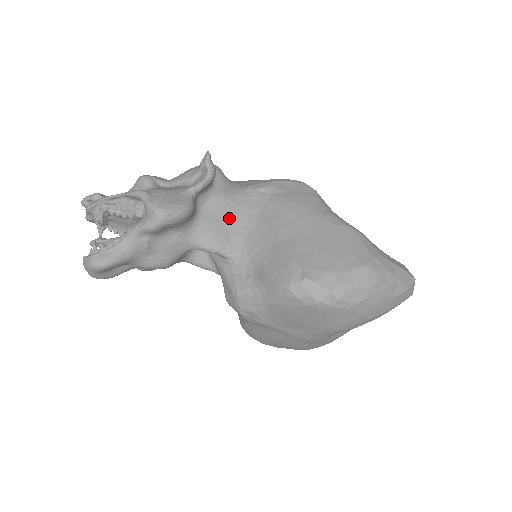
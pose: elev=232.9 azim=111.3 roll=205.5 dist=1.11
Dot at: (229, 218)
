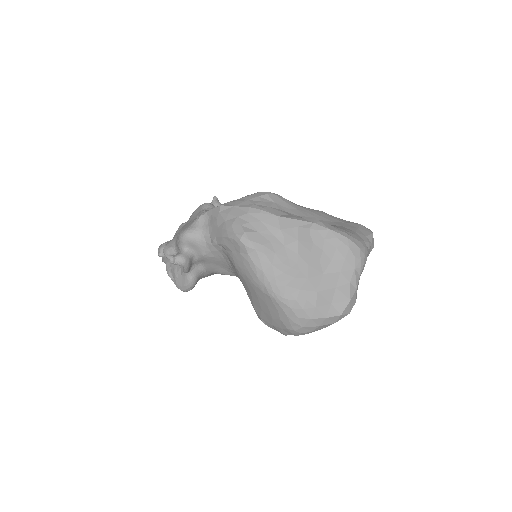
Dot at: (218, 264)
